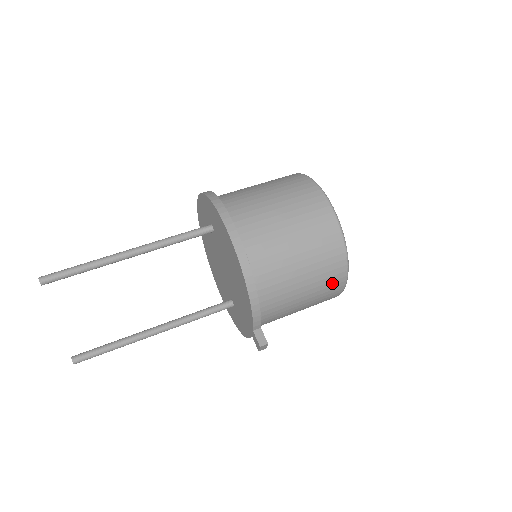
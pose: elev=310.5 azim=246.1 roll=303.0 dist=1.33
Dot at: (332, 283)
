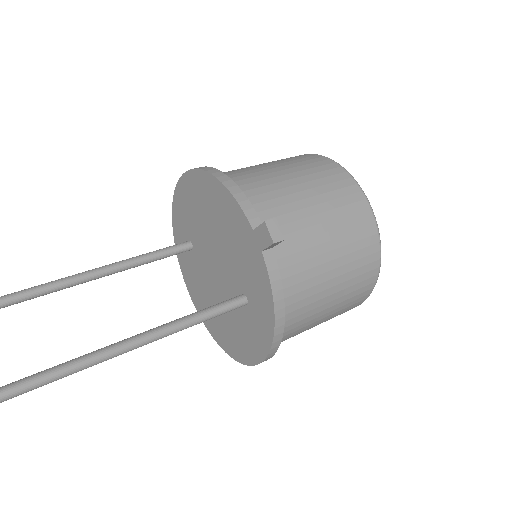
Dot at: (338, 185)
